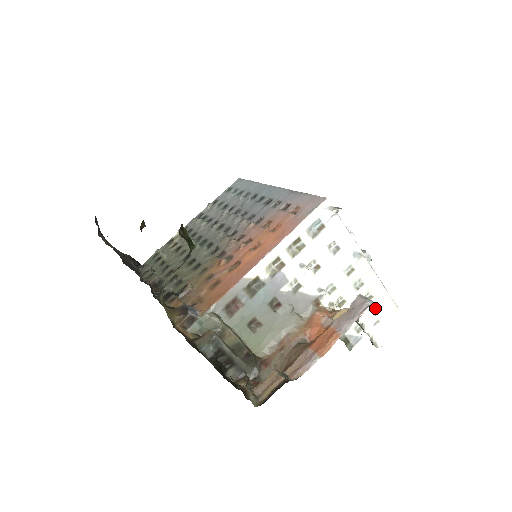
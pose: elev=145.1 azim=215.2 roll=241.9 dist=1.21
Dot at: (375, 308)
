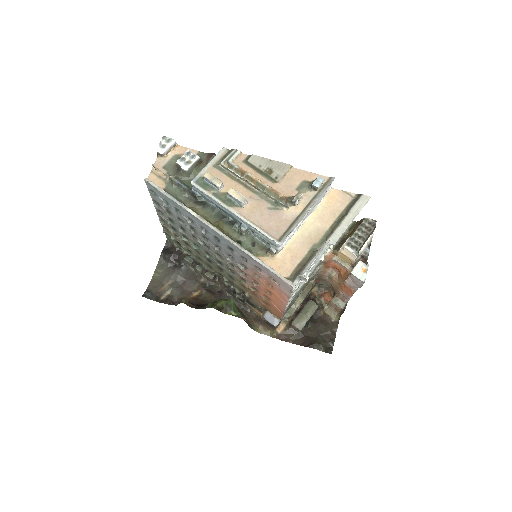
Dot at: occluded
